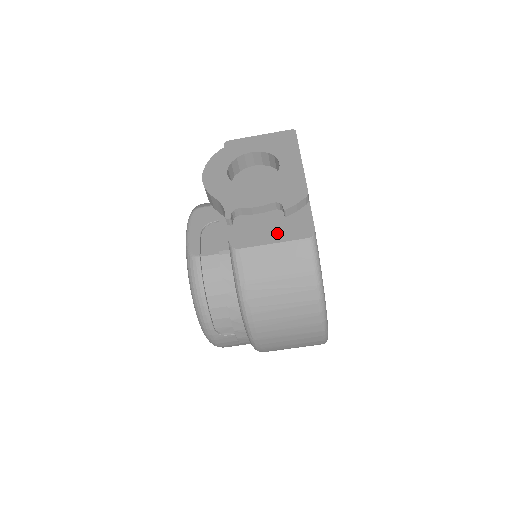
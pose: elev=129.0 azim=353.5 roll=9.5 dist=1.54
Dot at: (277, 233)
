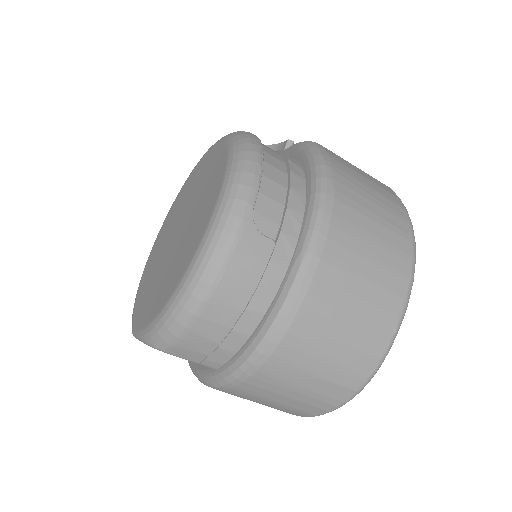
Dot at: occluded
